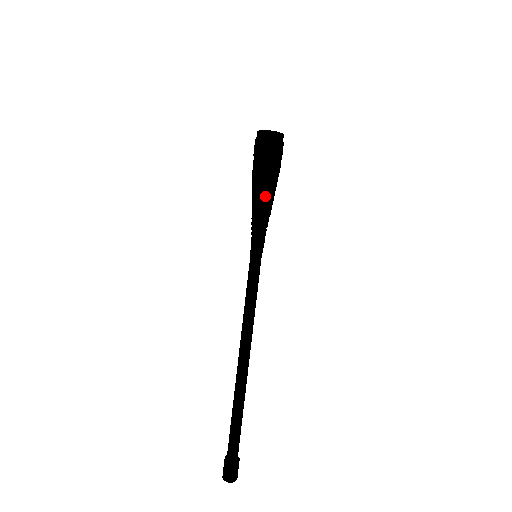
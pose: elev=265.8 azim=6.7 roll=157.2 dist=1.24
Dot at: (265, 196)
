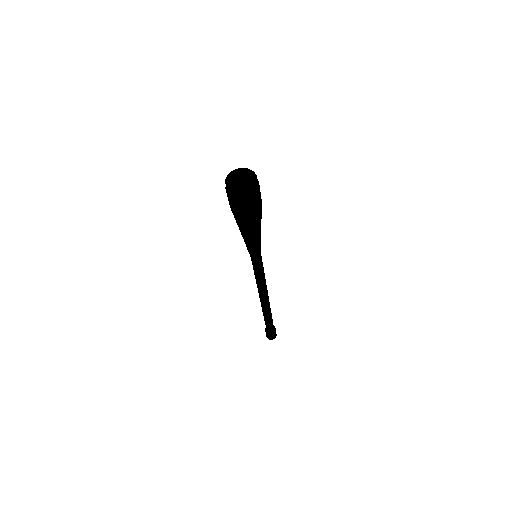
Dot at: (249, 233)
